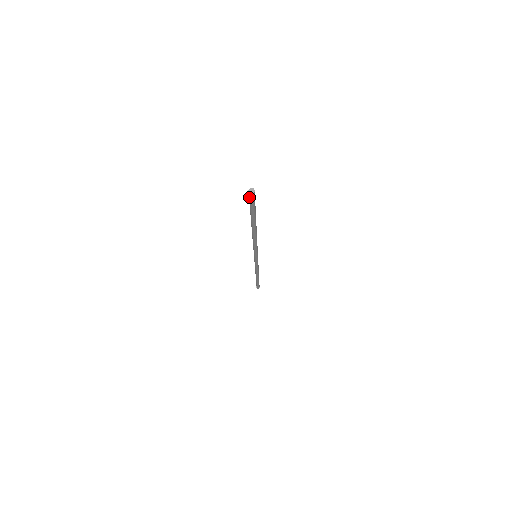
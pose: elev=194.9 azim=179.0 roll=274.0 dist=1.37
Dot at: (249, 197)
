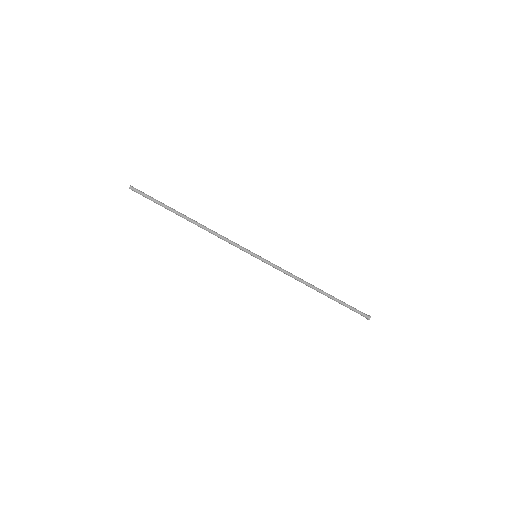
Dot at: occluded
